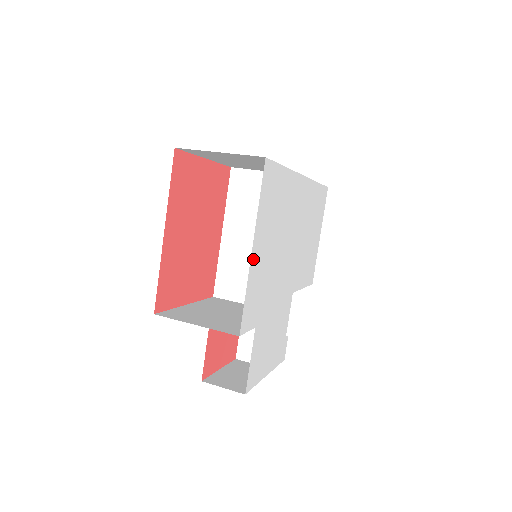
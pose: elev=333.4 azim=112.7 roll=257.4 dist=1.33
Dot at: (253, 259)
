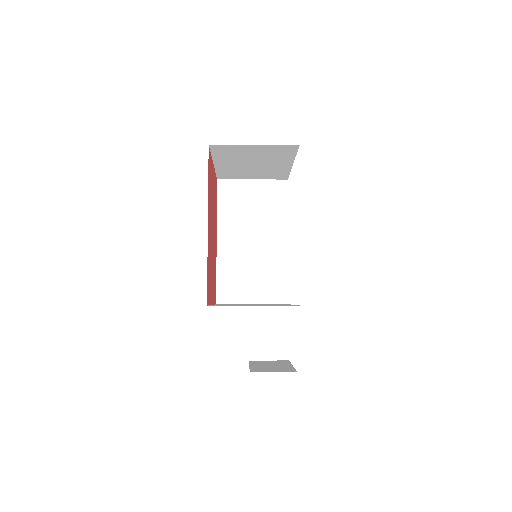
Dot at: occluded
